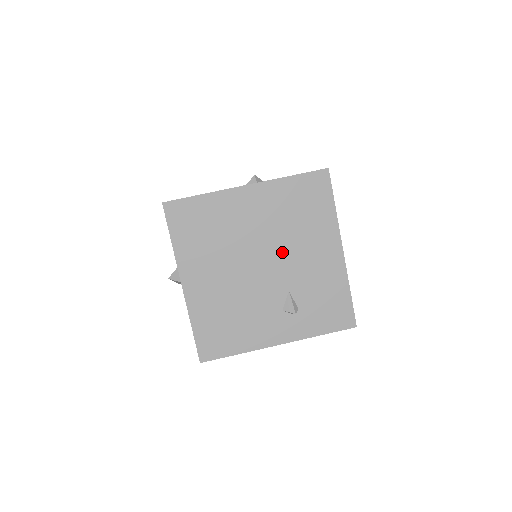
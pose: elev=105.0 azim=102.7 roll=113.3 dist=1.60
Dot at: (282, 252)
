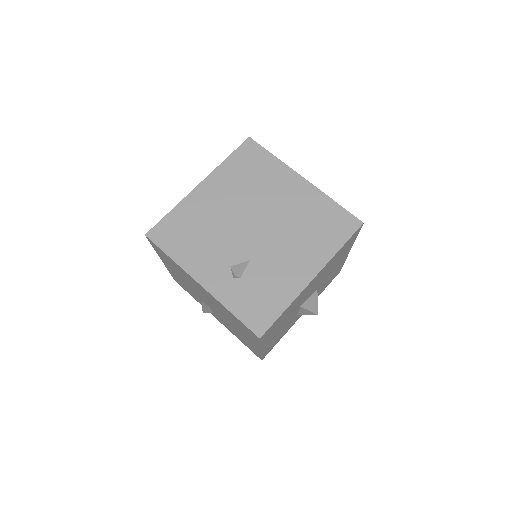
Dot at: (276, 234)
